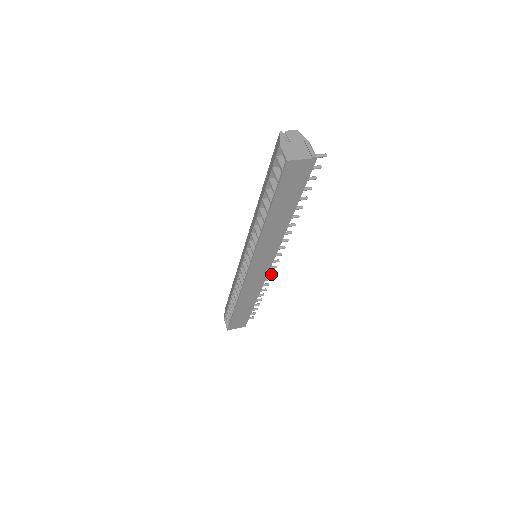
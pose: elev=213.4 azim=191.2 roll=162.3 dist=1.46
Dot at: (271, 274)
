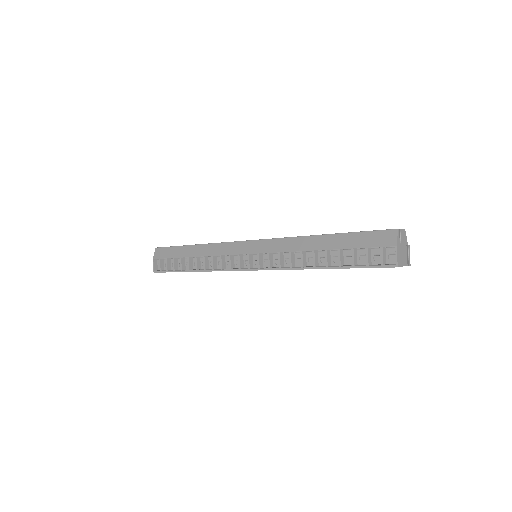
Dot at: occluded
